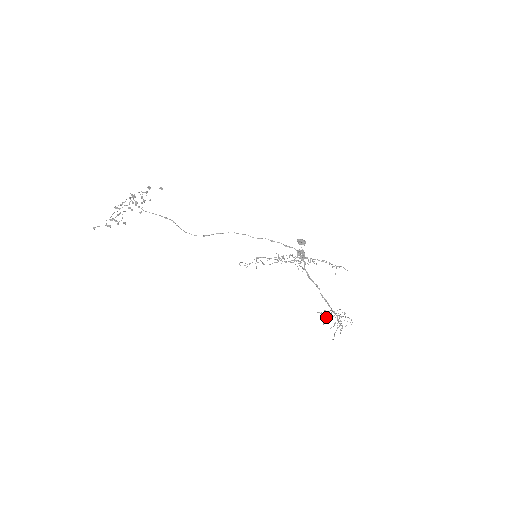
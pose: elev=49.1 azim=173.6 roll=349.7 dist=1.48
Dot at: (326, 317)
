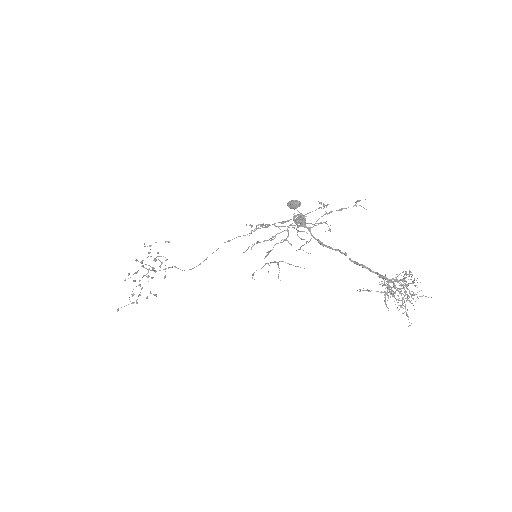
Dot at: (384, 294)
